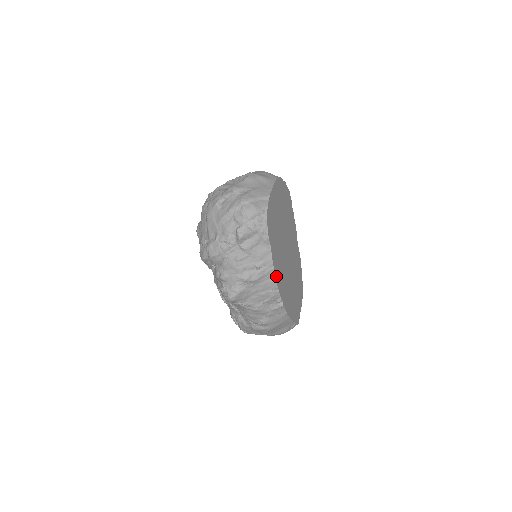
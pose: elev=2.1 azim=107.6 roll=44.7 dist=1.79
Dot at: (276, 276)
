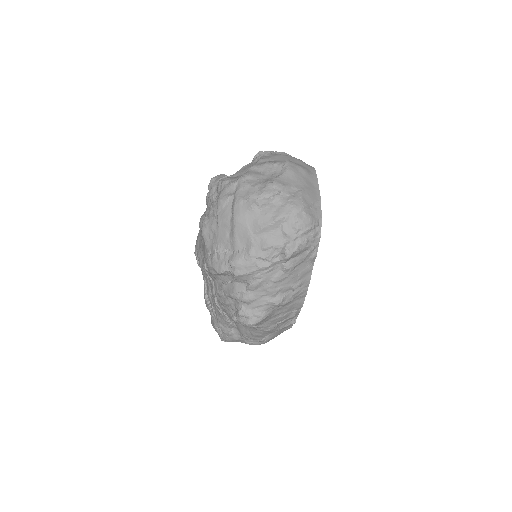
Dot at: occluded
